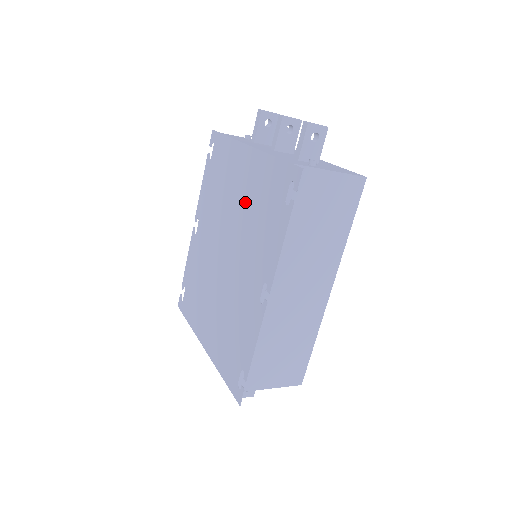
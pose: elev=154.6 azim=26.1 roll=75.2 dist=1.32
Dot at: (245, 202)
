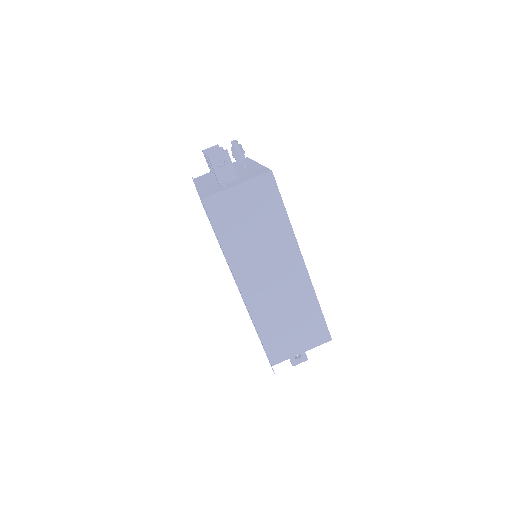
Dot at: occluded
